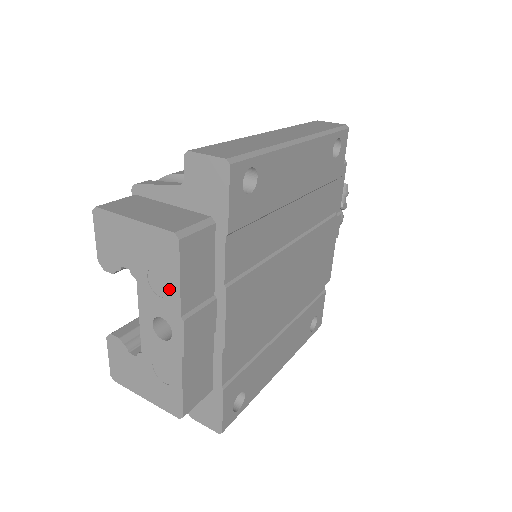
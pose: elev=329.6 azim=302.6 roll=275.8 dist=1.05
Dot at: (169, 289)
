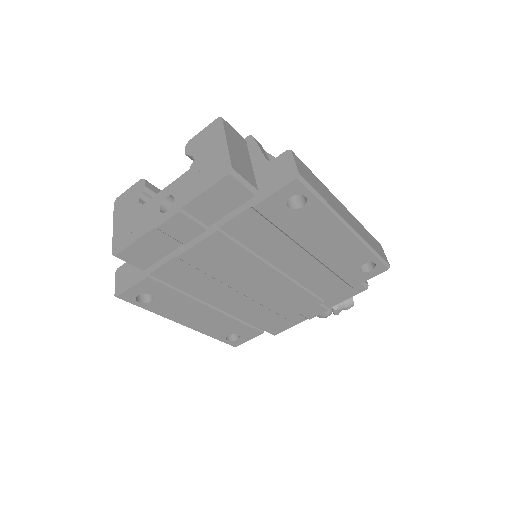
Dot at: (195, 190)
